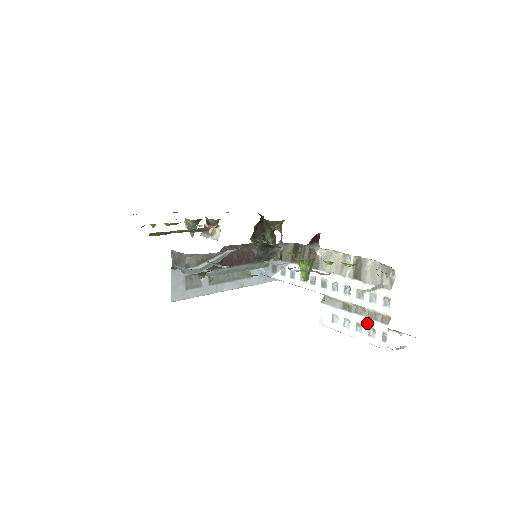
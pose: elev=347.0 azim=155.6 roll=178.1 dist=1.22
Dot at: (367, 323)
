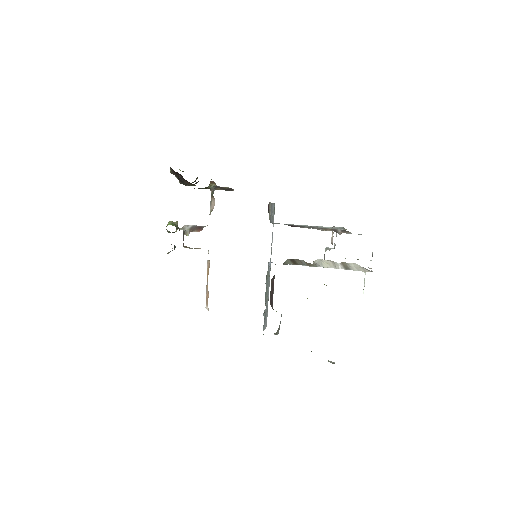
Dot at: occluded
